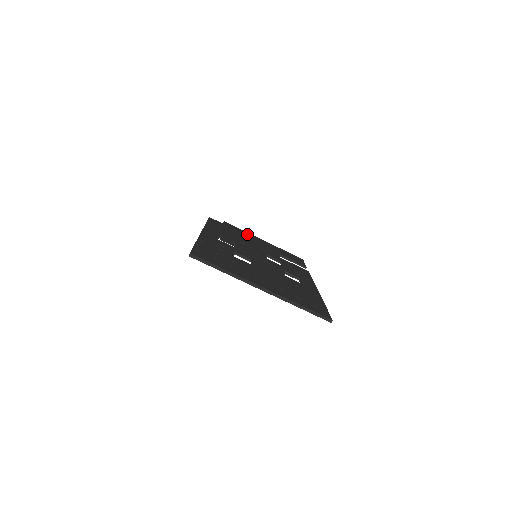
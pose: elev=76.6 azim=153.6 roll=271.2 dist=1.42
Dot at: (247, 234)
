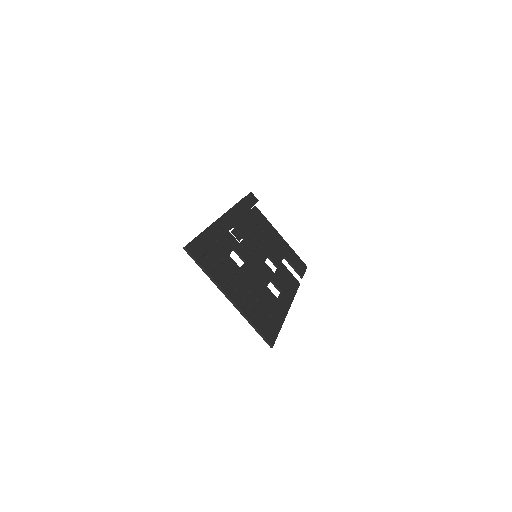
Dot at: (268, 226)
